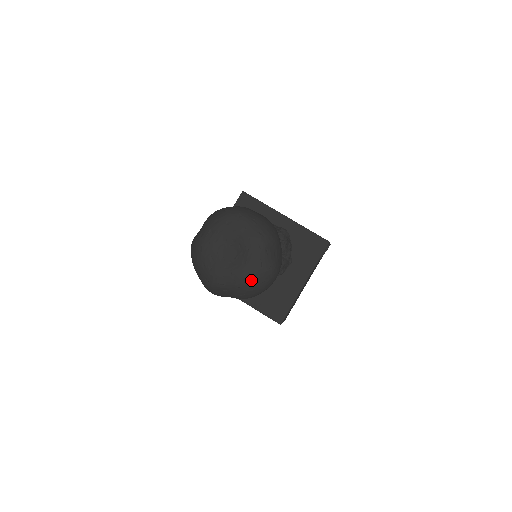
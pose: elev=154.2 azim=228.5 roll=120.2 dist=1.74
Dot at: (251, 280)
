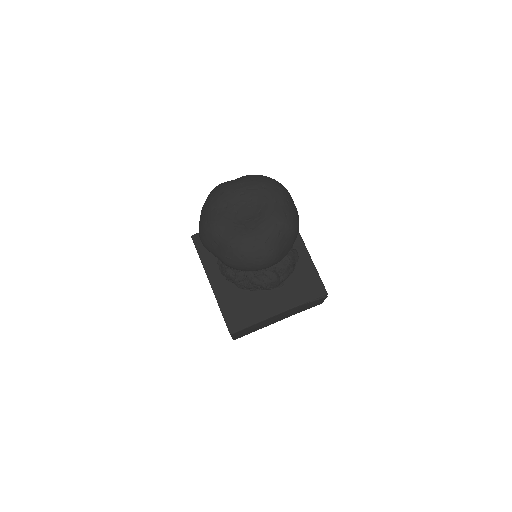
Dot at: (247, 247)
